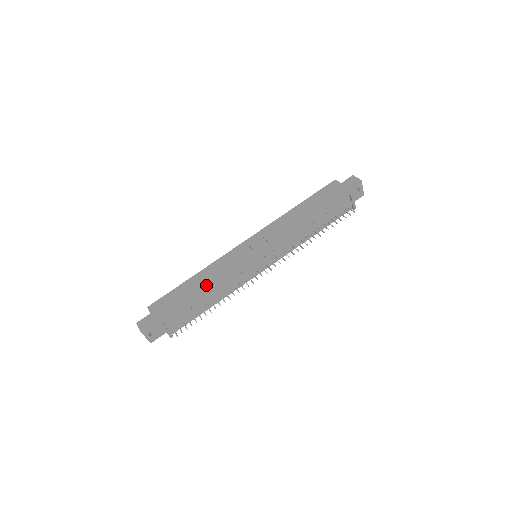
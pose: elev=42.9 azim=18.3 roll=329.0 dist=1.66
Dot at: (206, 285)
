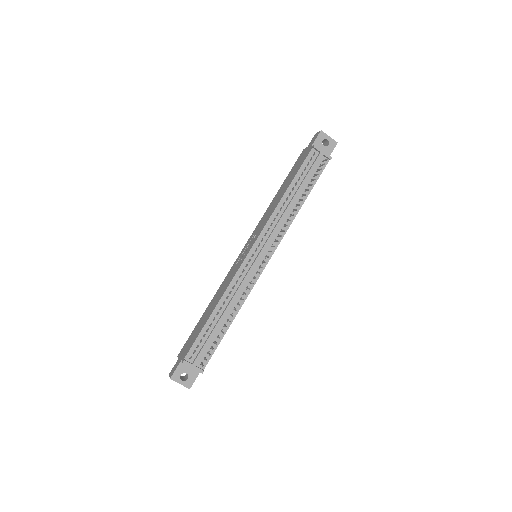
Dot at: (214, 304)
